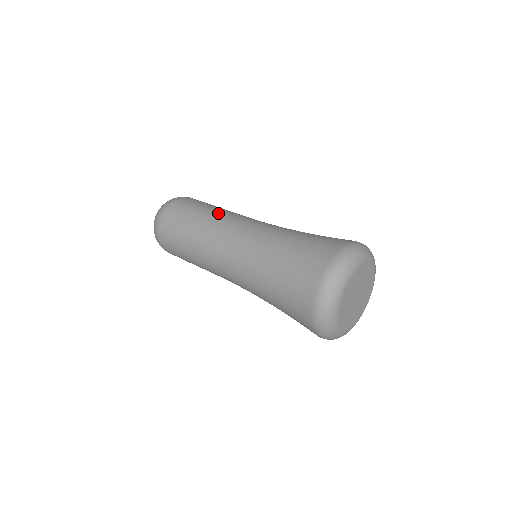
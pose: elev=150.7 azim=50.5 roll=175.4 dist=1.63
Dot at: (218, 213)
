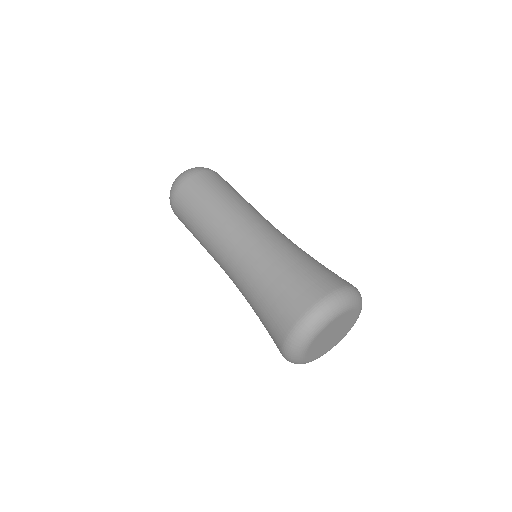
Dot at: (234, 202)
